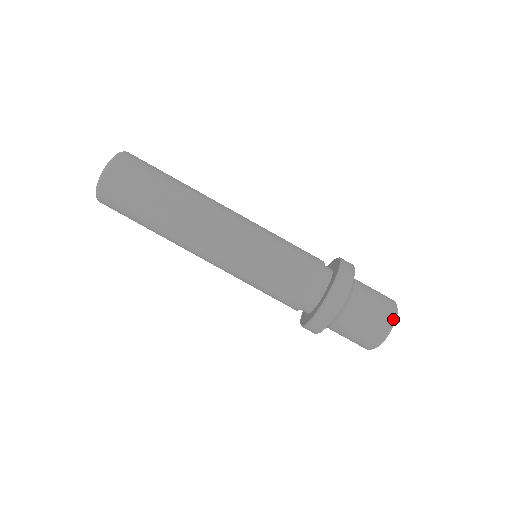
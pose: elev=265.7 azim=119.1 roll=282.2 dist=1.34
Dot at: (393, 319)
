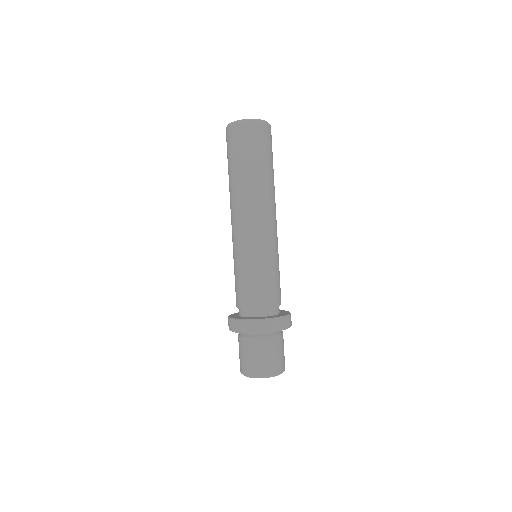
Dot at: (283, 371)
